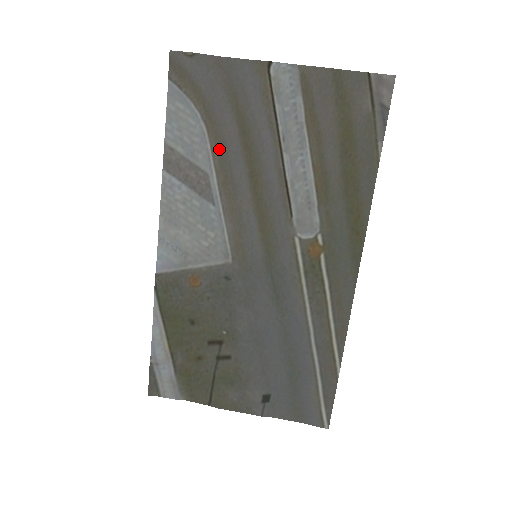
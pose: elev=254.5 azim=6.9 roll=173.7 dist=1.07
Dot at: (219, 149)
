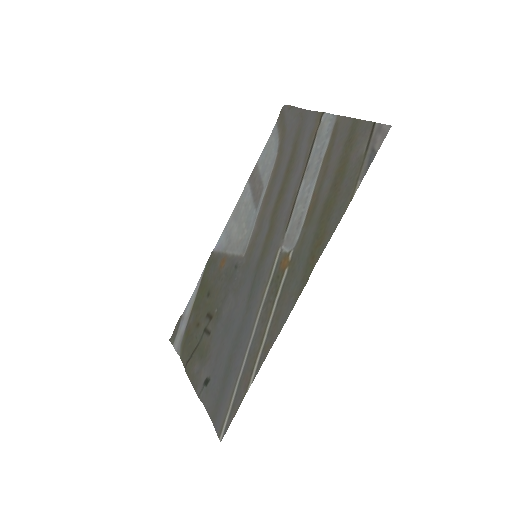
Dot at: (276, 171)
